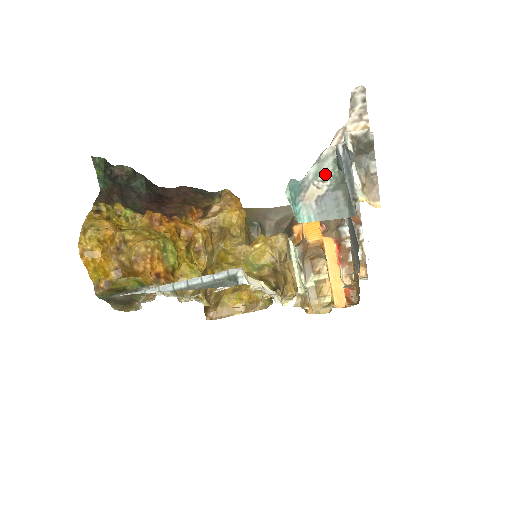
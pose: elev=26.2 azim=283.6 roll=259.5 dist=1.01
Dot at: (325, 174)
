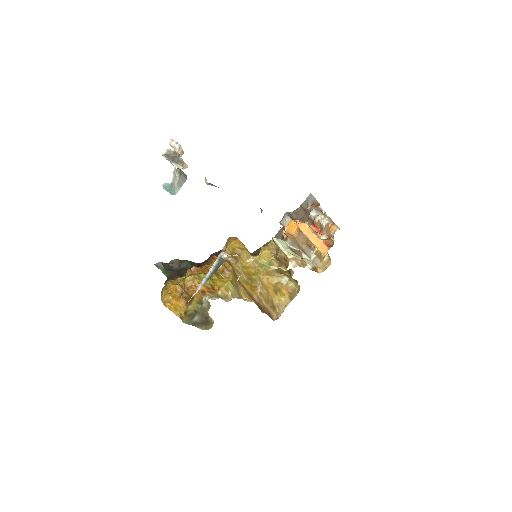
Dot at: (176, 174)
